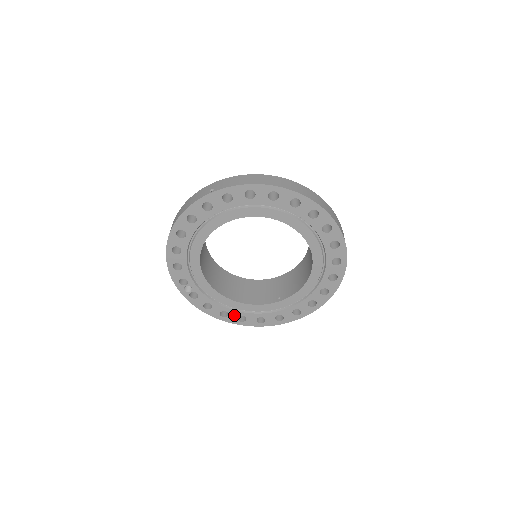
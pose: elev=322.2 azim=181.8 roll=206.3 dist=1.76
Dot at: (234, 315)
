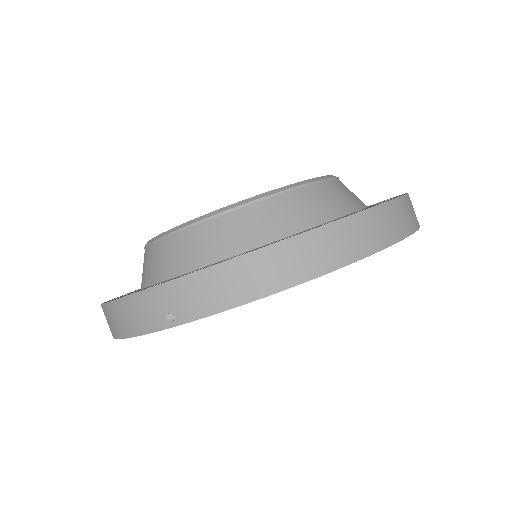
Dot at: occluded
